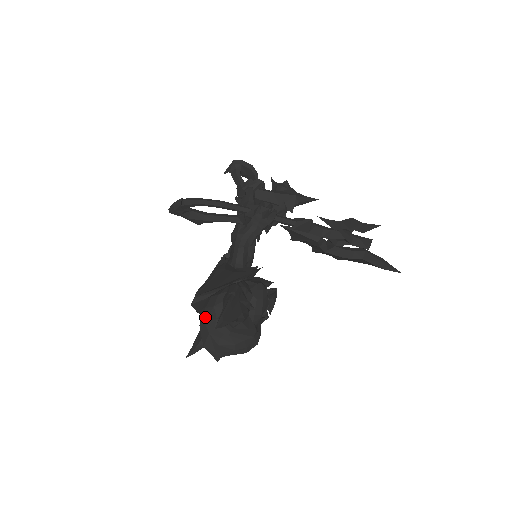
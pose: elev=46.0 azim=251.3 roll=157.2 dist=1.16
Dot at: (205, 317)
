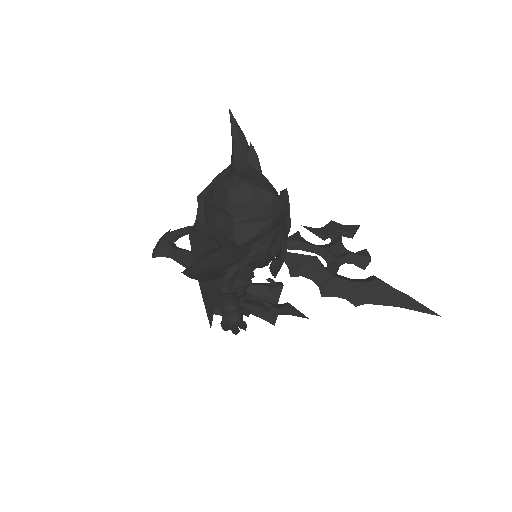
Dot at: occluded
